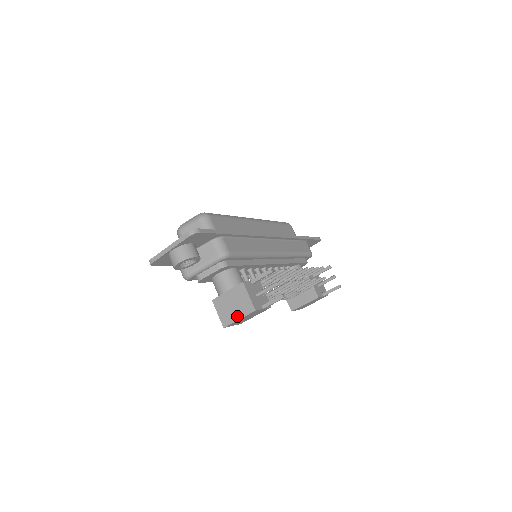
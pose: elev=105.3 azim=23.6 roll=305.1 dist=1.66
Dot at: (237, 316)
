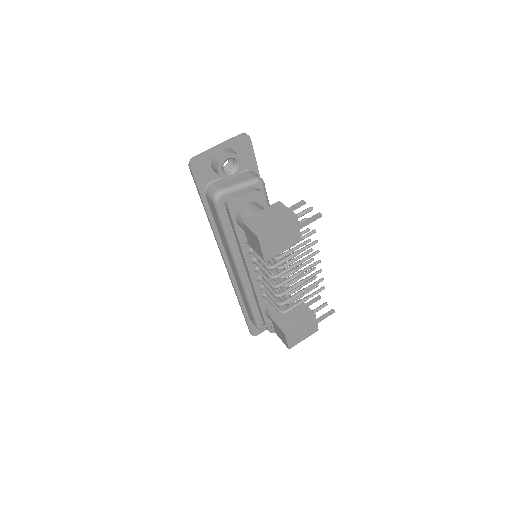
Dot at: (275, 224)
